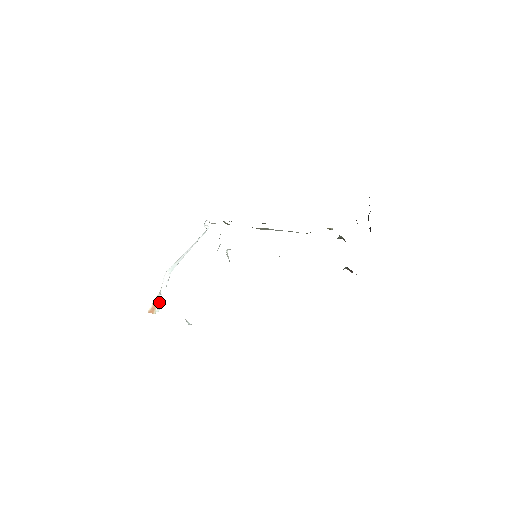
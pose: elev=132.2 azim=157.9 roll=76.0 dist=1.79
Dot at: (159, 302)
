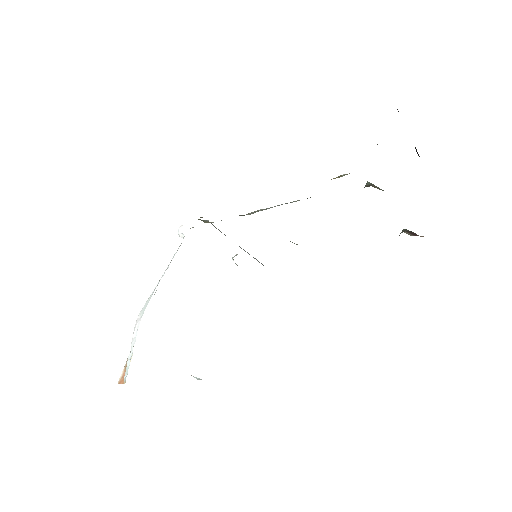
Dot at: (127, 365)
